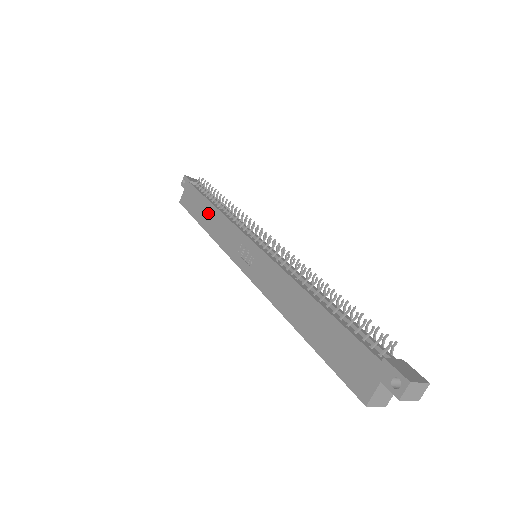
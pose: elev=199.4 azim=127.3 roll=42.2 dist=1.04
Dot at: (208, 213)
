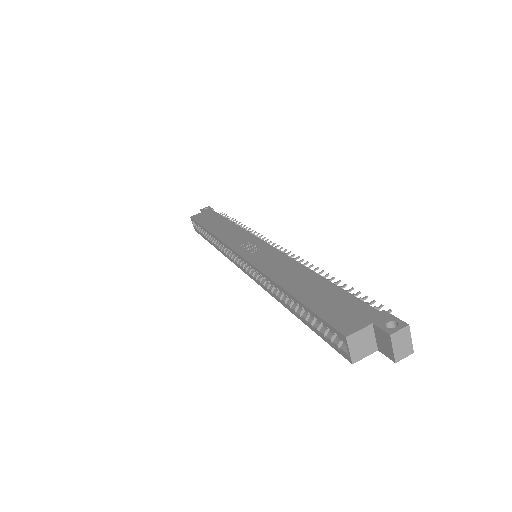
Dot at: (222, 224)
